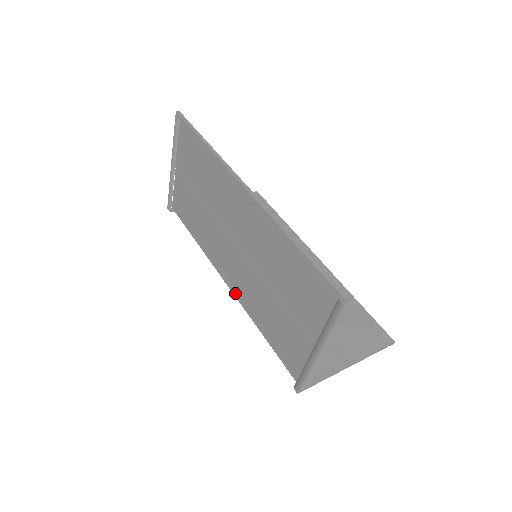
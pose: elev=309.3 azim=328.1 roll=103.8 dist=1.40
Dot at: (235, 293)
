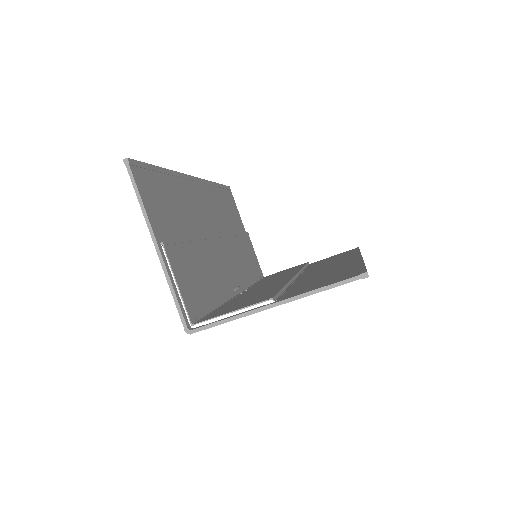
Dot at: (232, 294)
